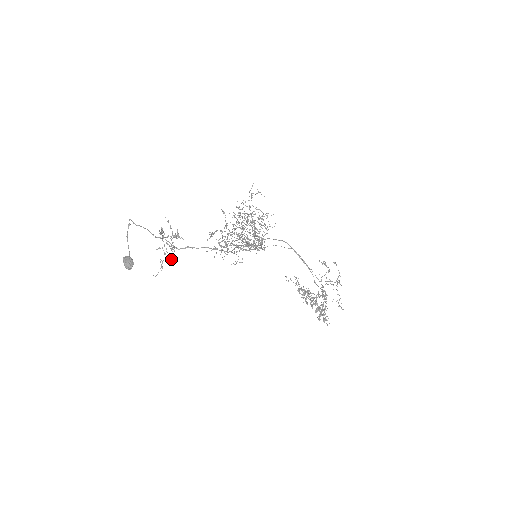
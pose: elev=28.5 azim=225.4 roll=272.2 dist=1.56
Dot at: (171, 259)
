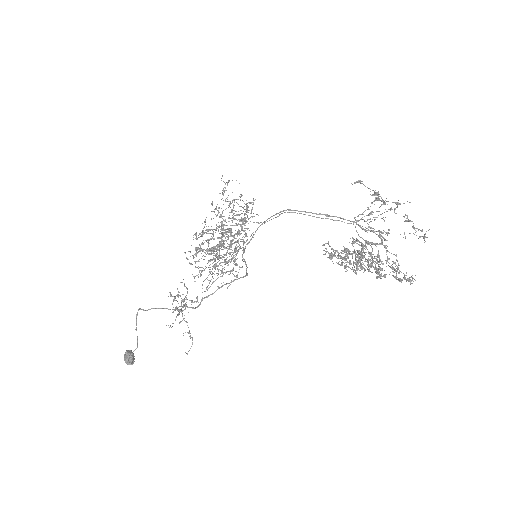
Dot at: occluded
